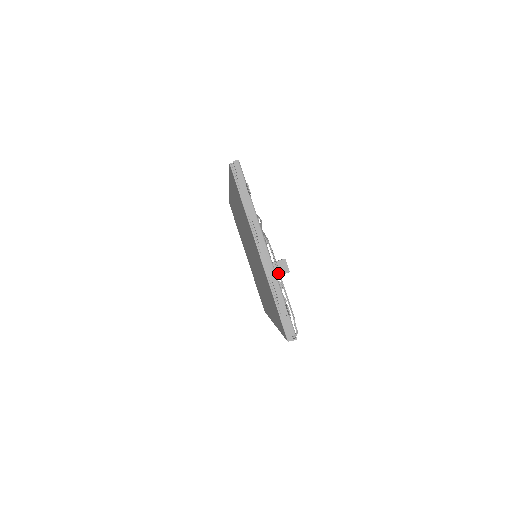
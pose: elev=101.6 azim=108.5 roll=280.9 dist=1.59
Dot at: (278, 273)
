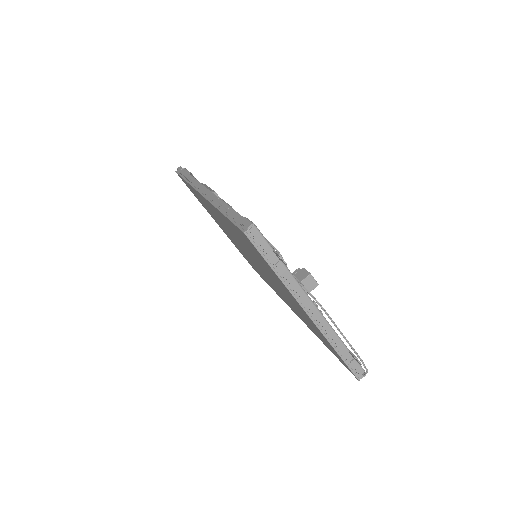
Dot at: occluded
